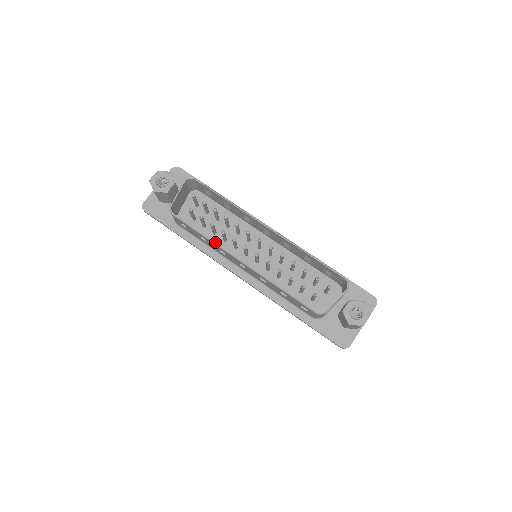
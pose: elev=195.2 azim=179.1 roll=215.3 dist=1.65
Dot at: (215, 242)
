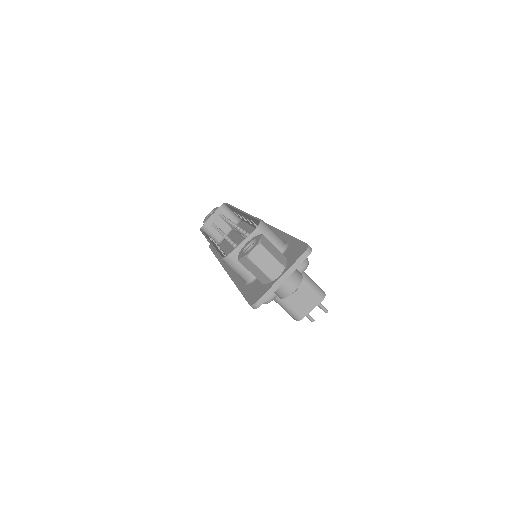
Dot at: (205, 236)
